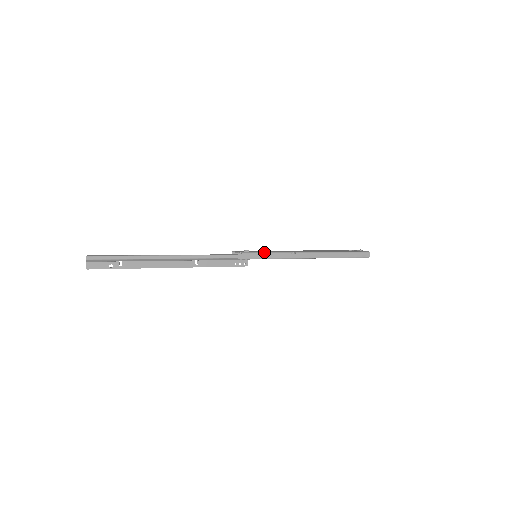
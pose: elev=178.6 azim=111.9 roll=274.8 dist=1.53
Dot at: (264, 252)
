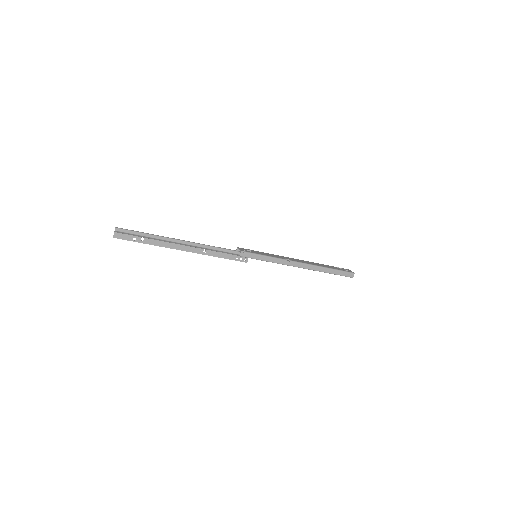
Dot at: (263, 255)
